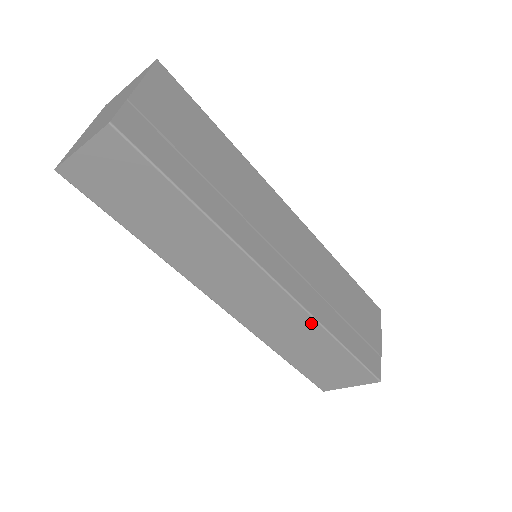
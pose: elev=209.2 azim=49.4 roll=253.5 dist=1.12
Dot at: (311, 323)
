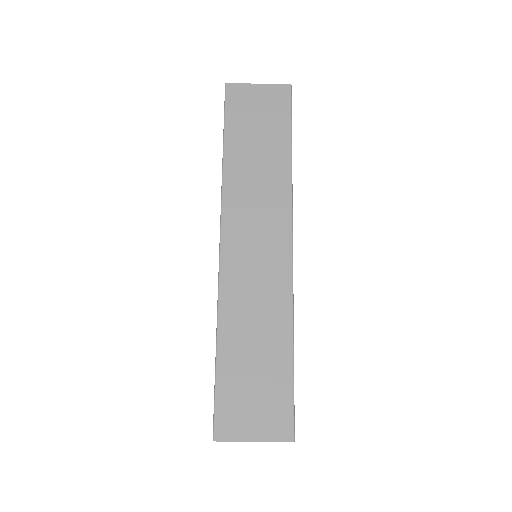
Dot at: (286, 306)
